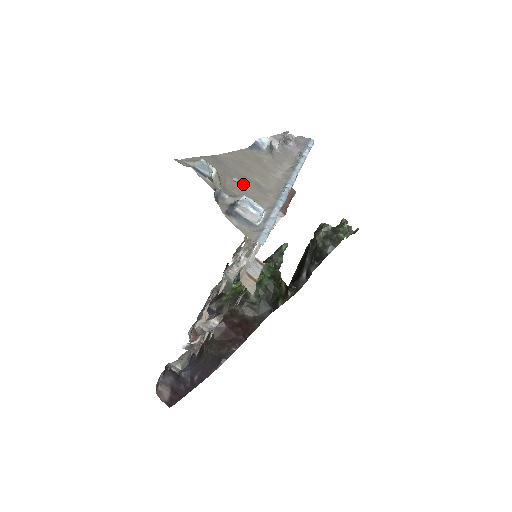
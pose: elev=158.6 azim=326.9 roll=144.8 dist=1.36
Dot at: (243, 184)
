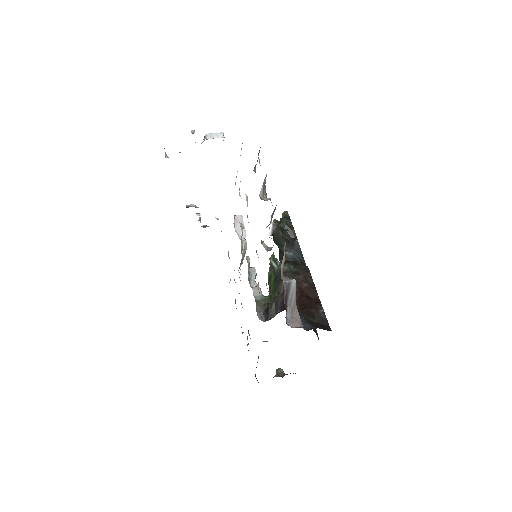
Dot at: occluded
